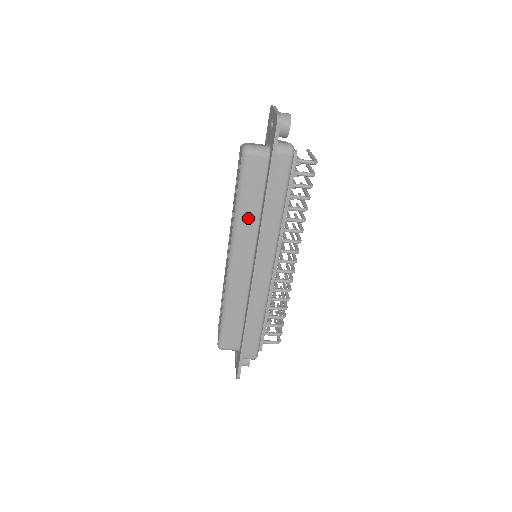
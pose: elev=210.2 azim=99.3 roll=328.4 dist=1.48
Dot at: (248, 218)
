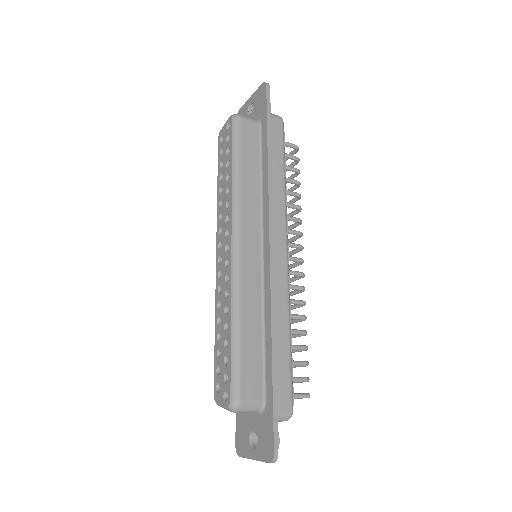
Dot at: (249, 187)
